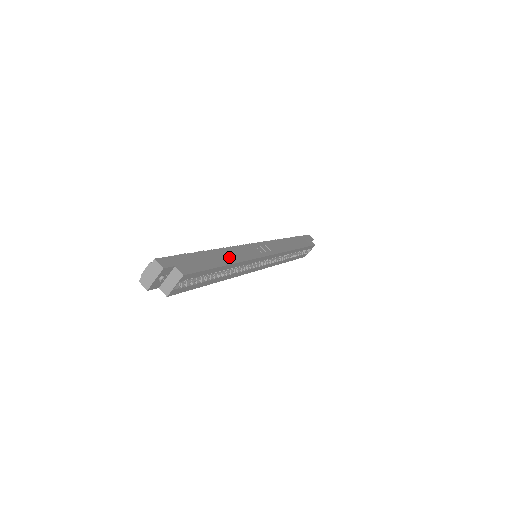
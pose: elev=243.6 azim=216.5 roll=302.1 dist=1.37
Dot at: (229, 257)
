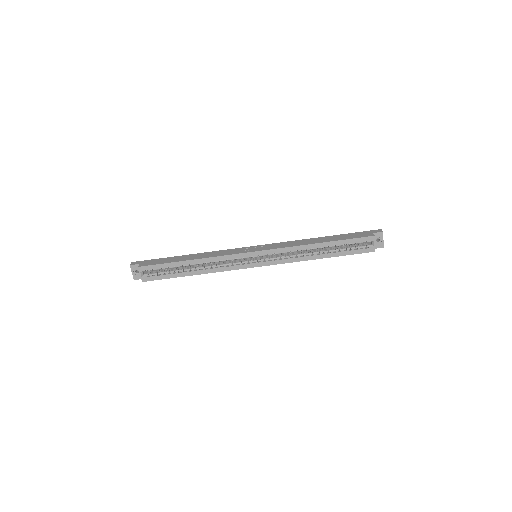
Dot at: (198, 257)
